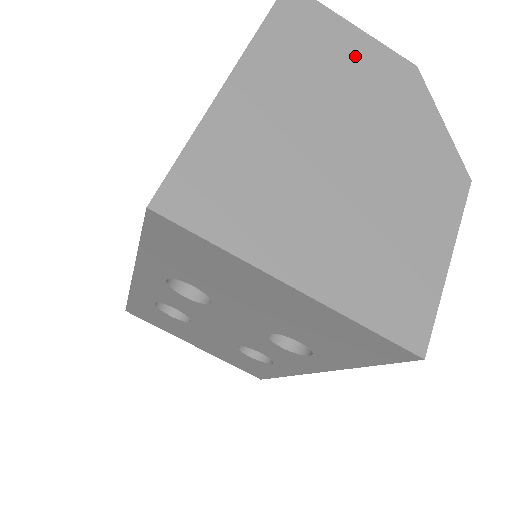
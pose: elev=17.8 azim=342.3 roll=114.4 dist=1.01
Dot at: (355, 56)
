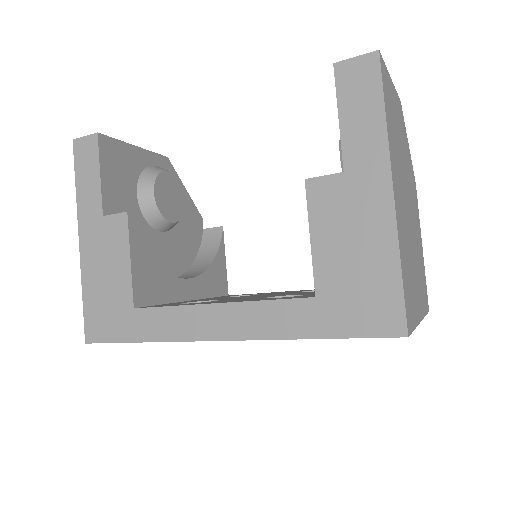
Dot at: (396, 114)
